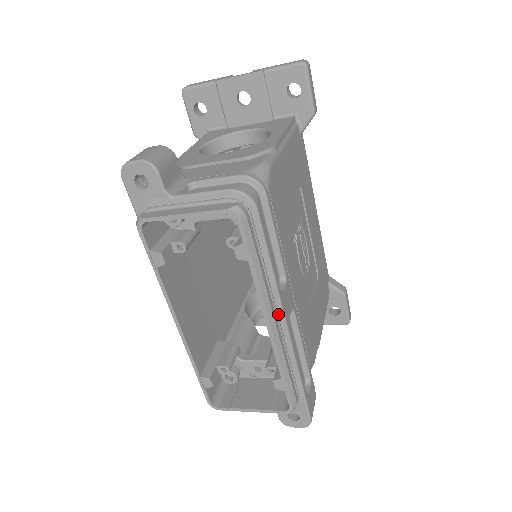
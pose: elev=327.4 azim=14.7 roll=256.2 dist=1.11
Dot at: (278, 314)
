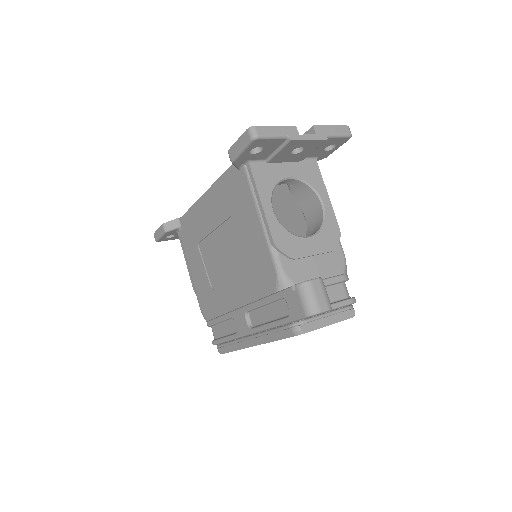
Dot at: occluded
